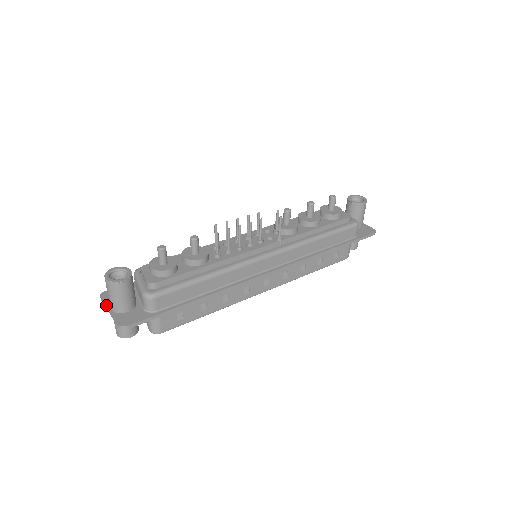
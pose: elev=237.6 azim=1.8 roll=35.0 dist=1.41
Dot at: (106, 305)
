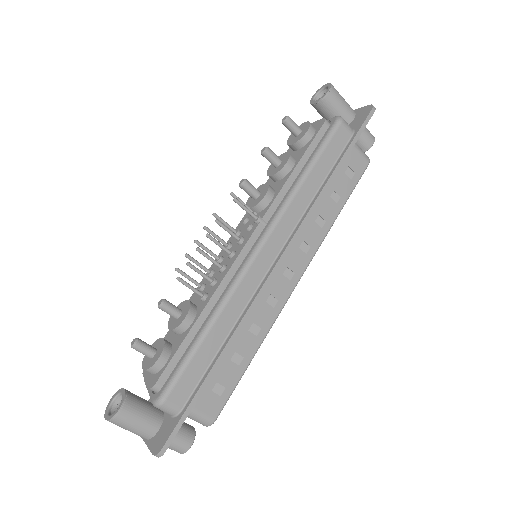
Dot at: occluded
